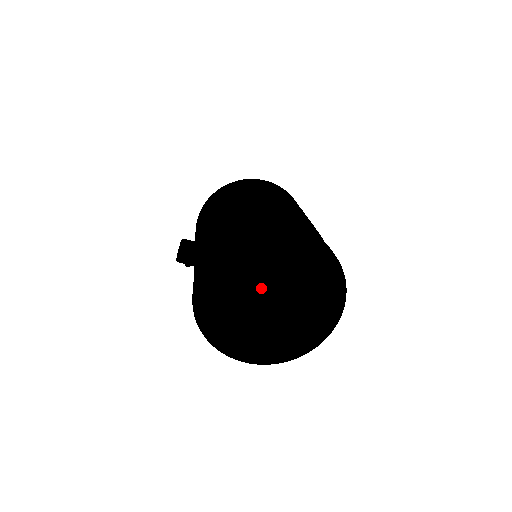
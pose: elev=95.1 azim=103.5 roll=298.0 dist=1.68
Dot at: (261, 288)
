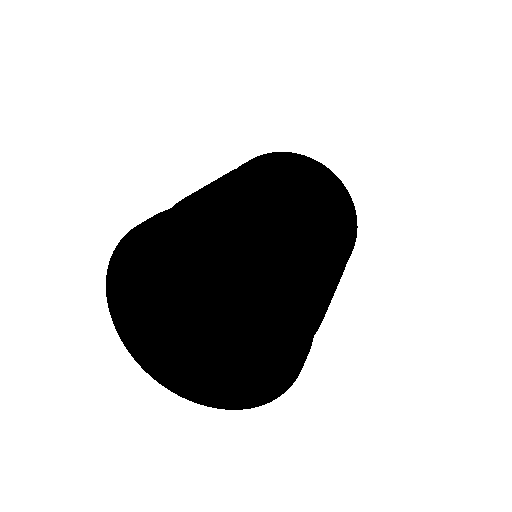
Dot at: (193, 309)
